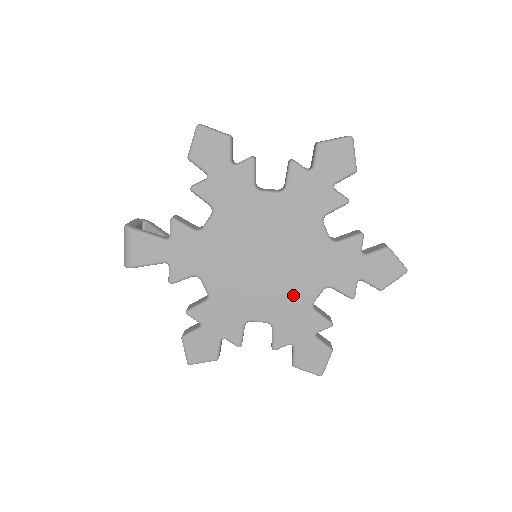
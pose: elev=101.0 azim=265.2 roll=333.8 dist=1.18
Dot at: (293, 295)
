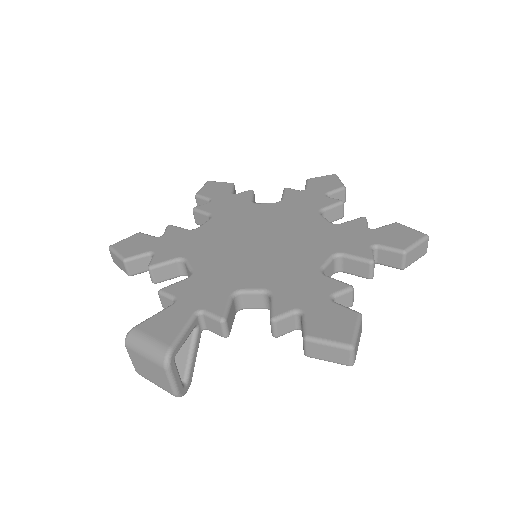
Dot at: (312, 232)
